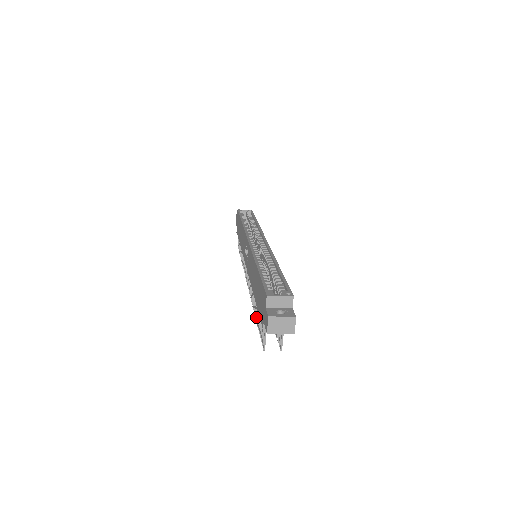
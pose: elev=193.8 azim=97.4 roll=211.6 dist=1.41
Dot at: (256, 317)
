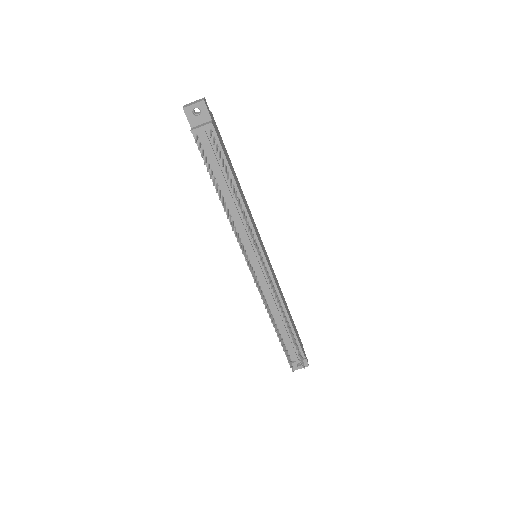
Dot at: (219, 197)
